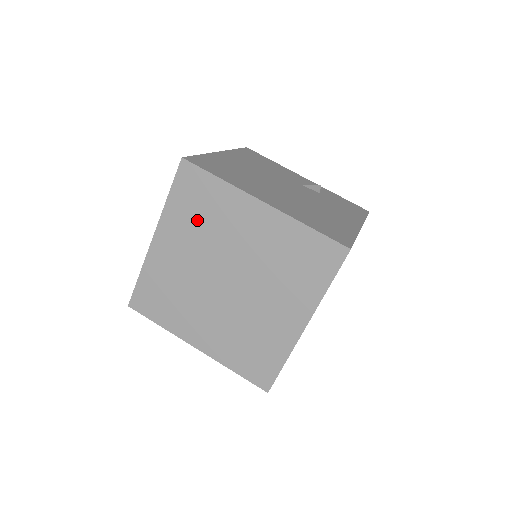
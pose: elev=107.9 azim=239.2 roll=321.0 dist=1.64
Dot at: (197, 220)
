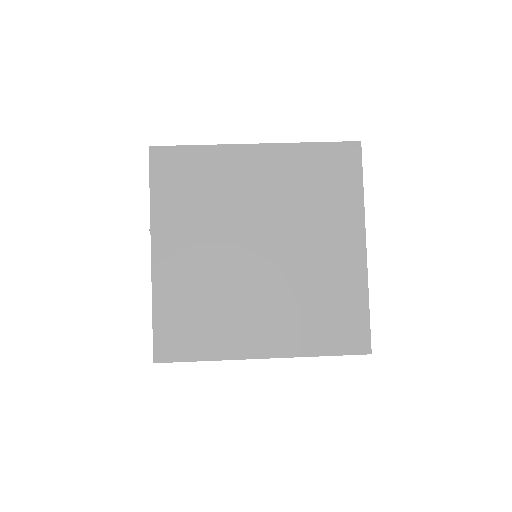
Dot at: (306, 186)
